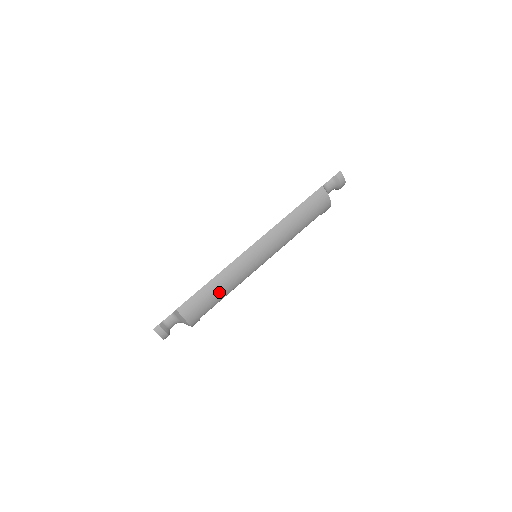
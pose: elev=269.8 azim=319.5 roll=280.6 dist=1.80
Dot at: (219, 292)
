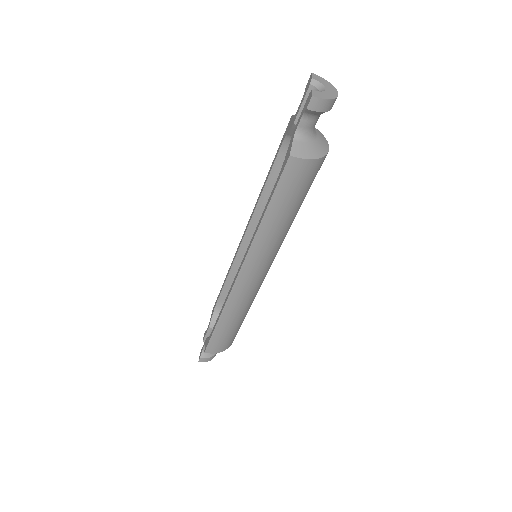
Dot at: (236, 322)
